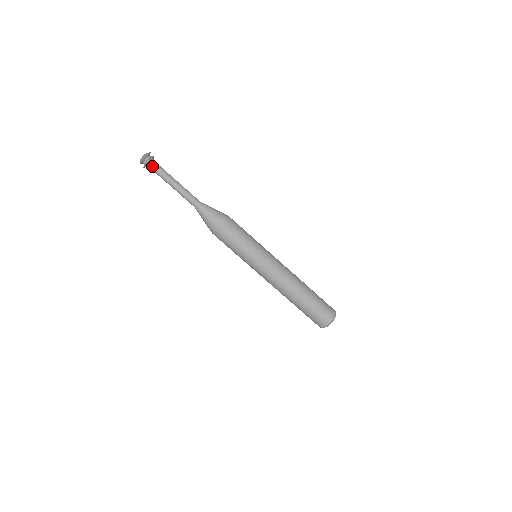
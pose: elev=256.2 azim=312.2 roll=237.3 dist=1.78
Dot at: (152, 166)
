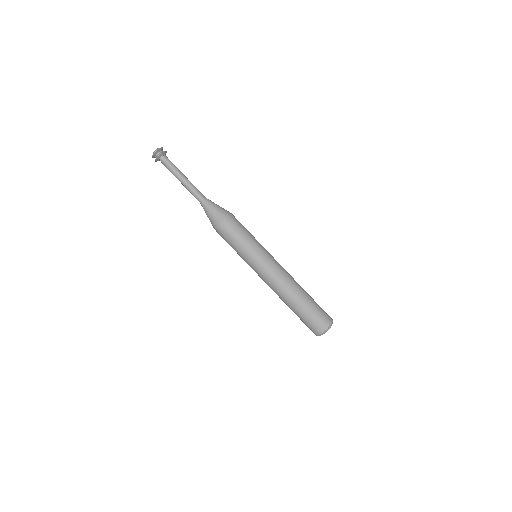
Dot at: (162, 162)
